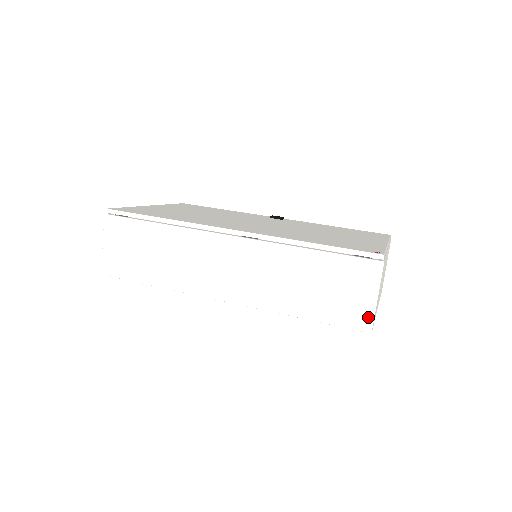
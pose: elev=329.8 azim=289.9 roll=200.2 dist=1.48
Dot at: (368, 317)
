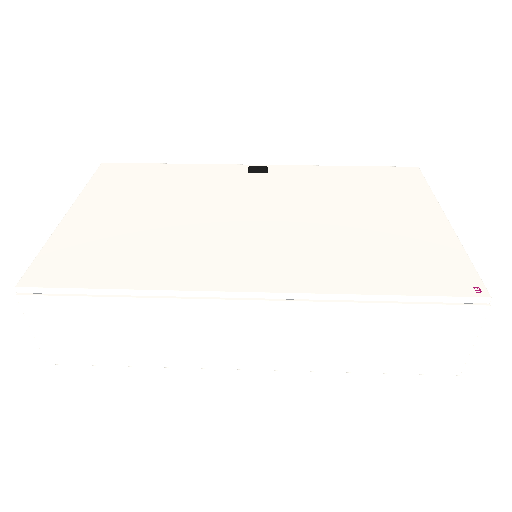
Dot at: (458, 362)
